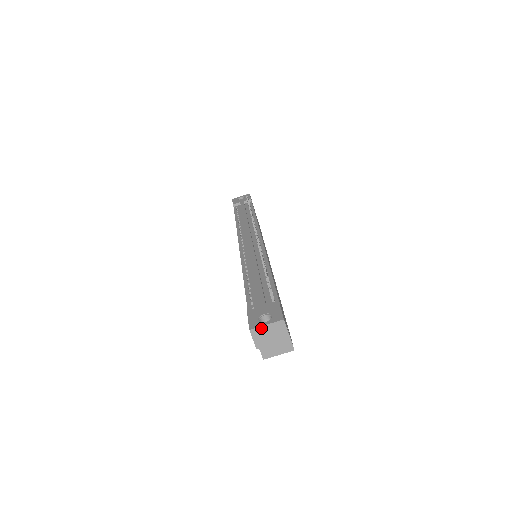
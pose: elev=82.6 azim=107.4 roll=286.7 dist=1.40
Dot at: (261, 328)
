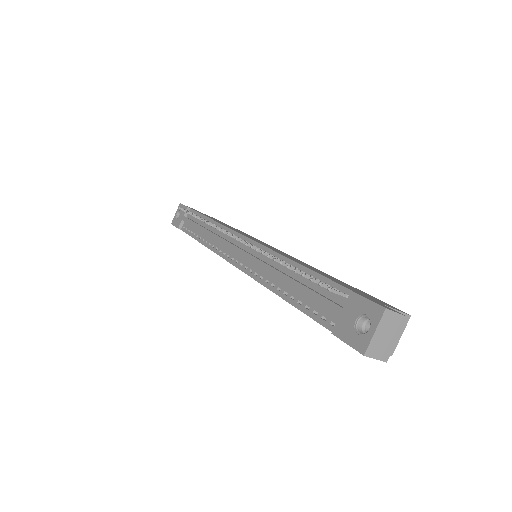
Dot at: (373, 341)
